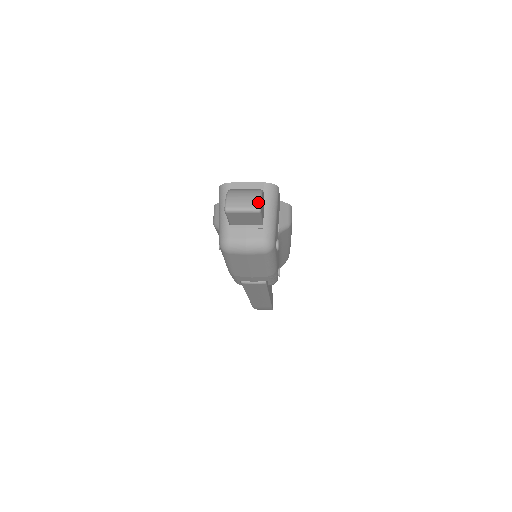
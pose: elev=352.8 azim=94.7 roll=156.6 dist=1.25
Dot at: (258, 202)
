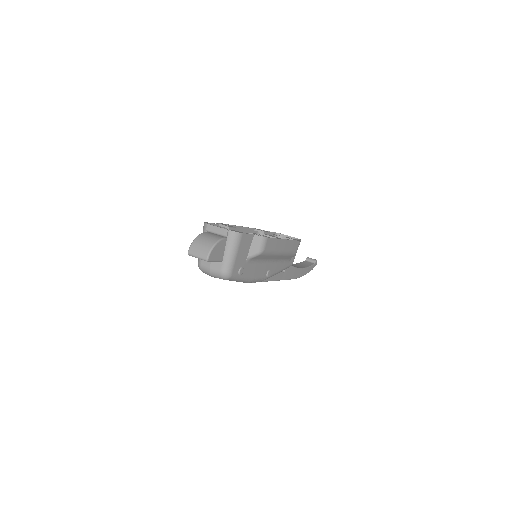
Dot at: (207, 254)
